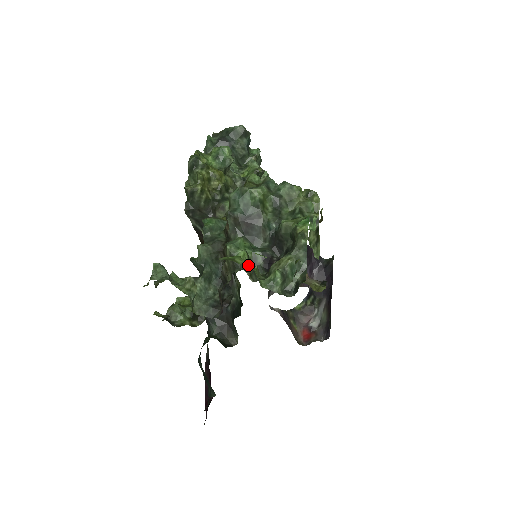
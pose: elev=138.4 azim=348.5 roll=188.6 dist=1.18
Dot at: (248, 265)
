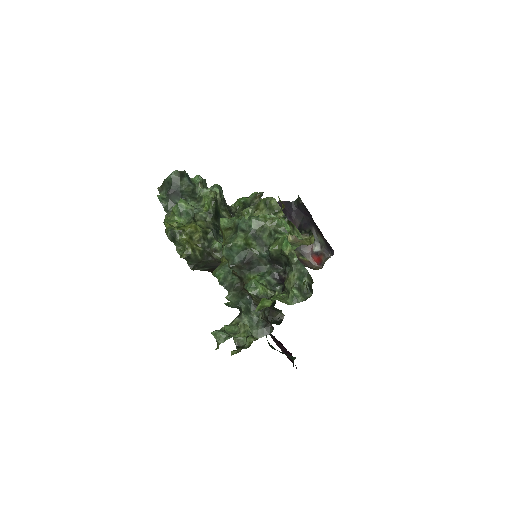
Dot at: occluded
